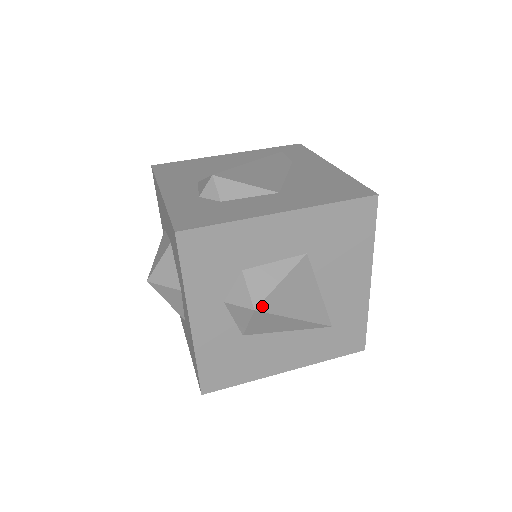
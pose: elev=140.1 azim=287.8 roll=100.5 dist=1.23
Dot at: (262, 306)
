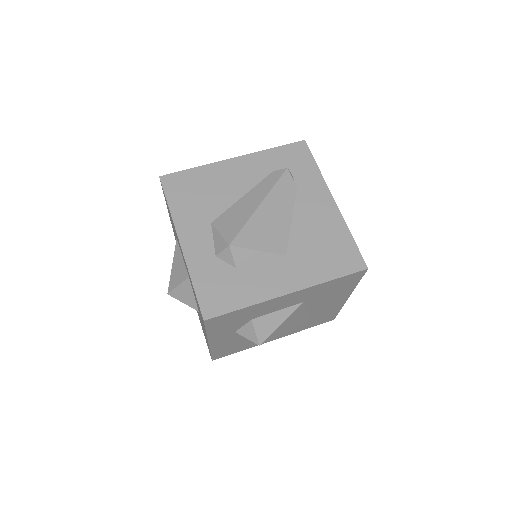
Dot at: (265, 341)
